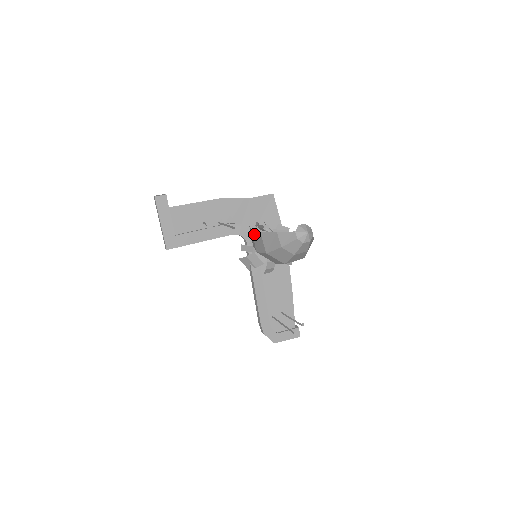
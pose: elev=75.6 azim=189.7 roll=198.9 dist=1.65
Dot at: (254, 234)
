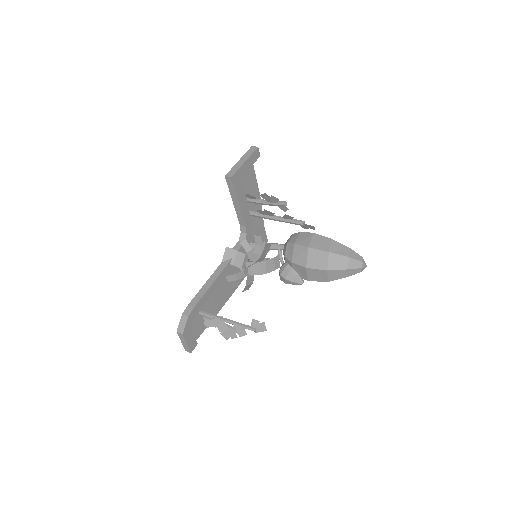
Dot at: (317, 237)
